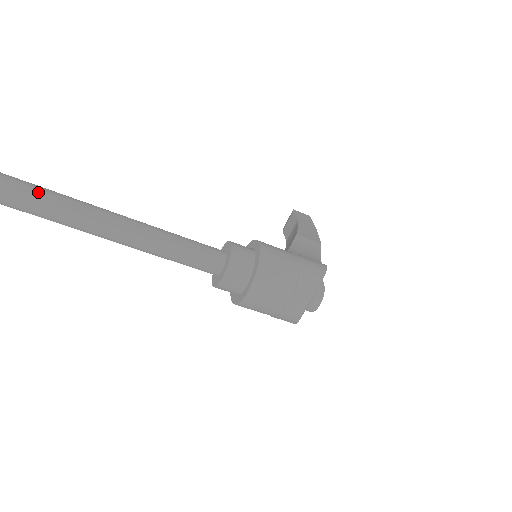
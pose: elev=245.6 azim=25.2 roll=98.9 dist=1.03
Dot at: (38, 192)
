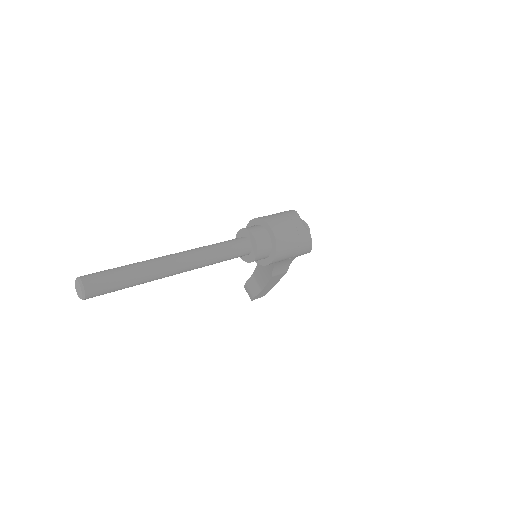
Dot at: (124, 266)
